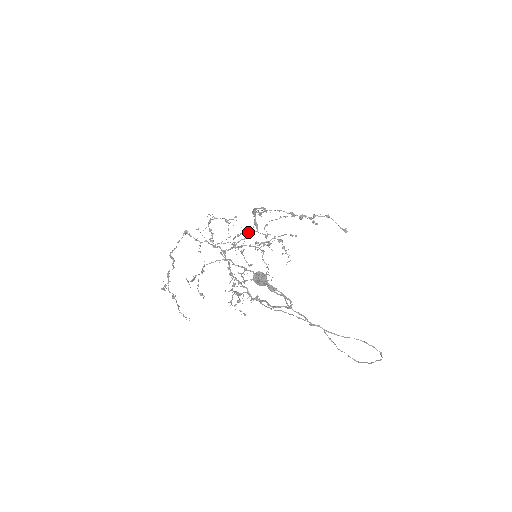
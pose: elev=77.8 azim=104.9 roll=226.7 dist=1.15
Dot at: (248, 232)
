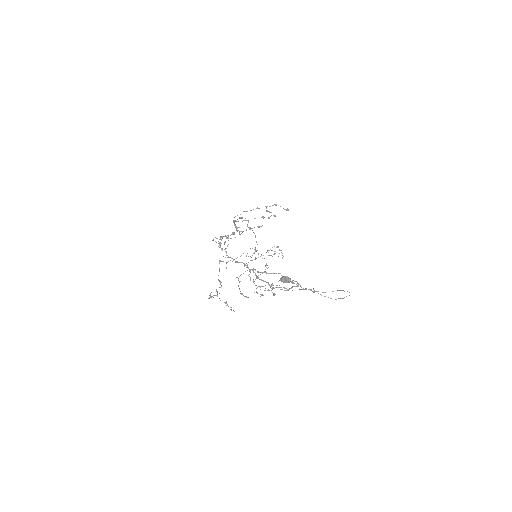
Dot at: (231, 234)
